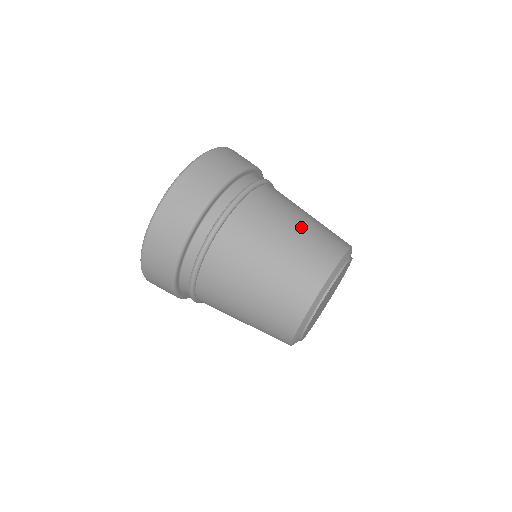
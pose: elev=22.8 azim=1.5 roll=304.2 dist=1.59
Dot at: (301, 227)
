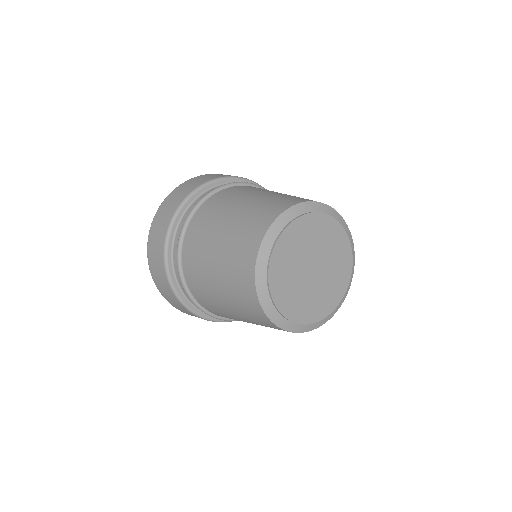
Dot at: (233, 220)
